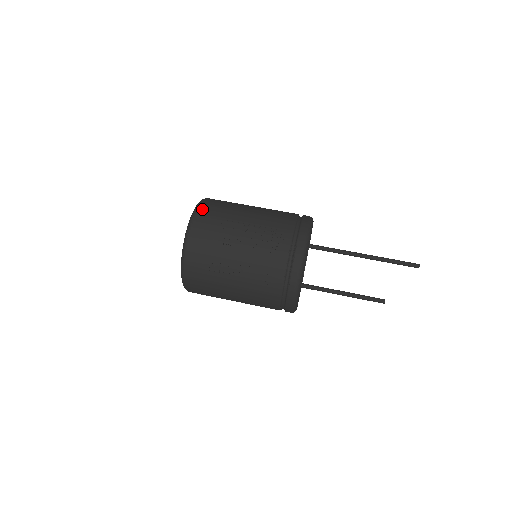
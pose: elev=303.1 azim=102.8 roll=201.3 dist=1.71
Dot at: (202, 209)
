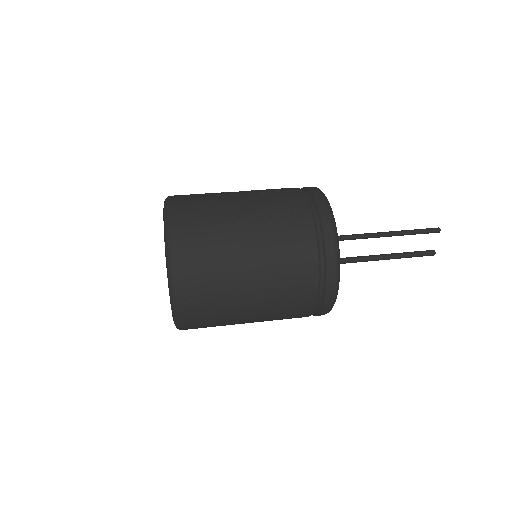
Dot at: occluded
